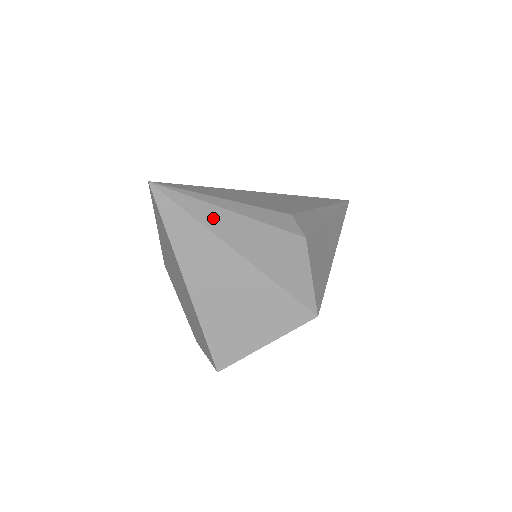
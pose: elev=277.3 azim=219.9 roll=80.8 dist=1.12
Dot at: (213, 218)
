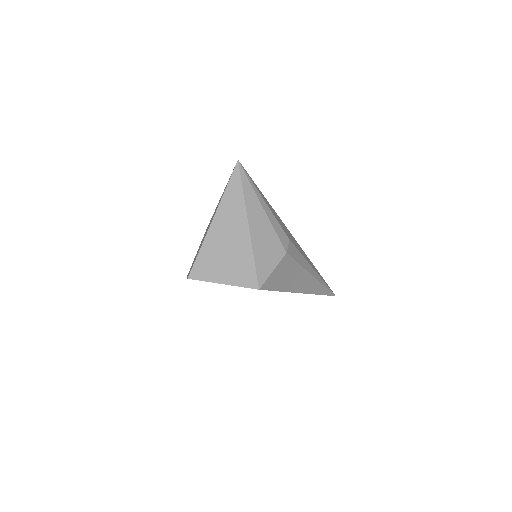
Dot at: (251, 200)
